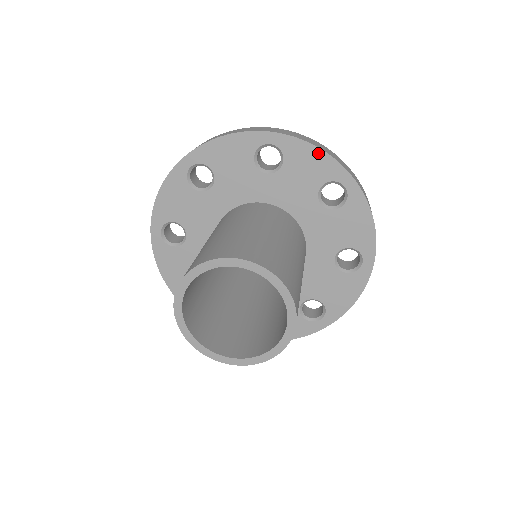
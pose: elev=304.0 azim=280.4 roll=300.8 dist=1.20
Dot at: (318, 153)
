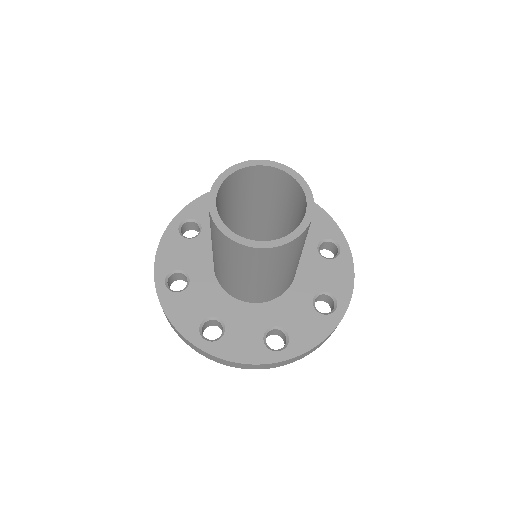
Dot at: occluded
